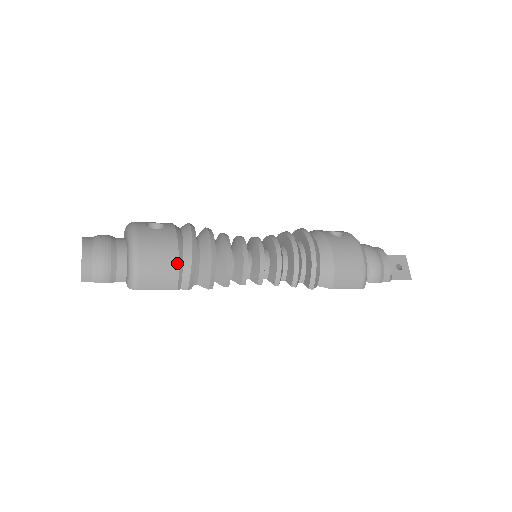
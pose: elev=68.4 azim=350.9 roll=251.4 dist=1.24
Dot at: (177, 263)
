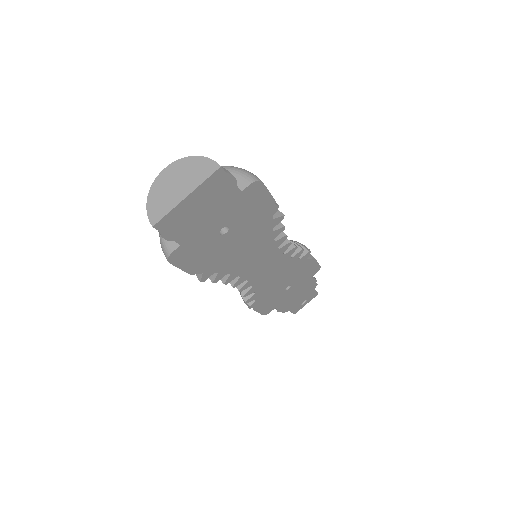
Dot at: occluded
